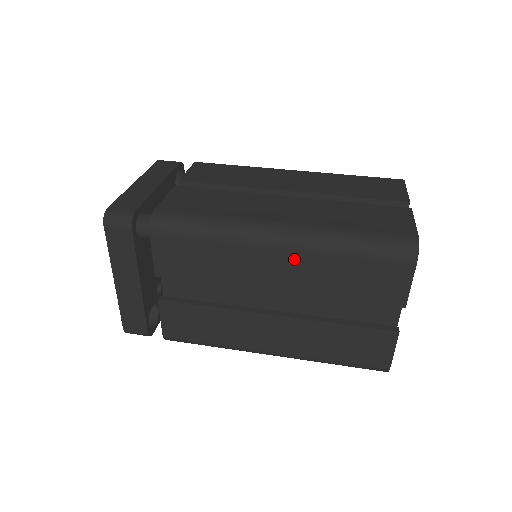
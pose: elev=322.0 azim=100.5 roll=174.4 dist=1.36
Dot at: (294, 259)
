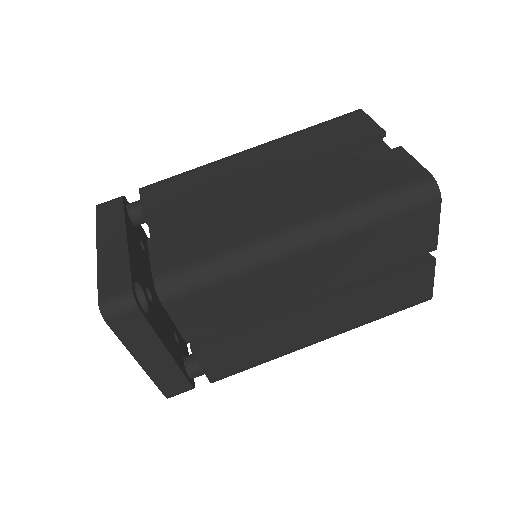
Dot at: occluded
